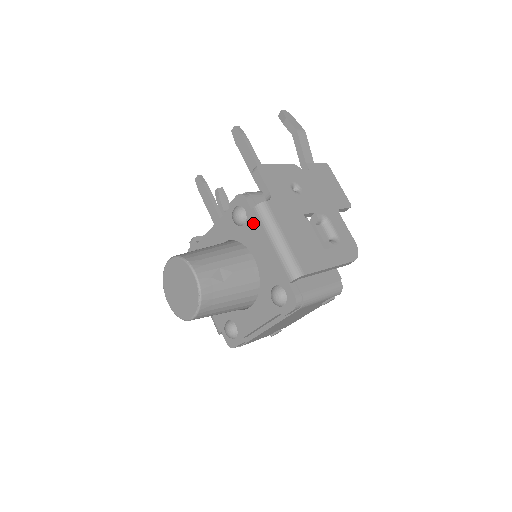
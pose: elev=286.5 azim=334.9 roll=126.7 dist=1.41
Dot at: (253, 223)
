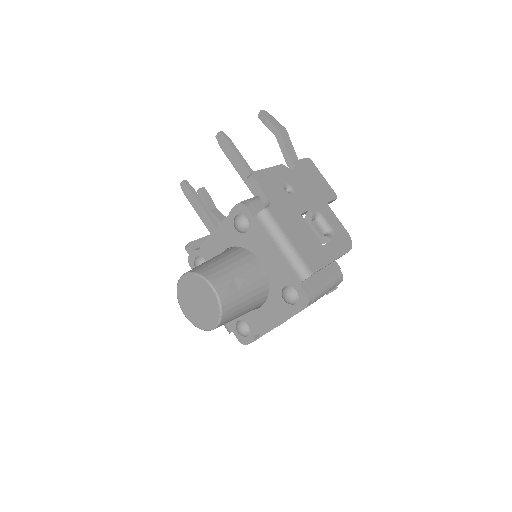
Dot at: (257, 230)
